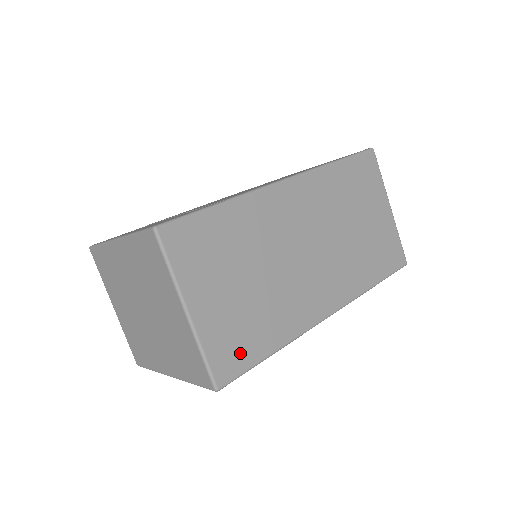
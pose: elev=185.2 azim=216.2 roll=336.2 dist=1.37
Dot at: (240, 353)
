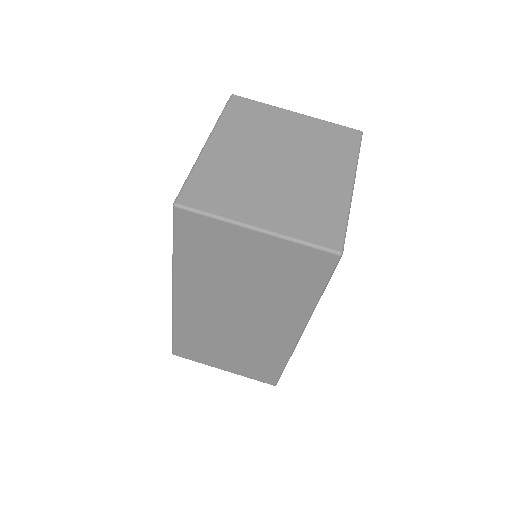
Dot at: (266, 373)
